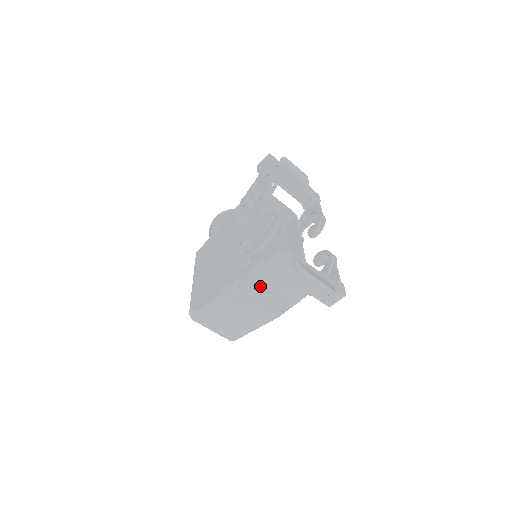
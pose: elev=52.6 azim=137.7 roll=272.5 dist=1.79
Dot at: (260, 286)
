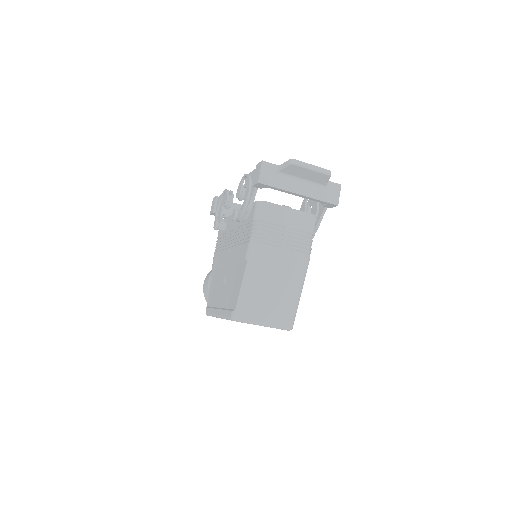
Dot at: (272, 228)
